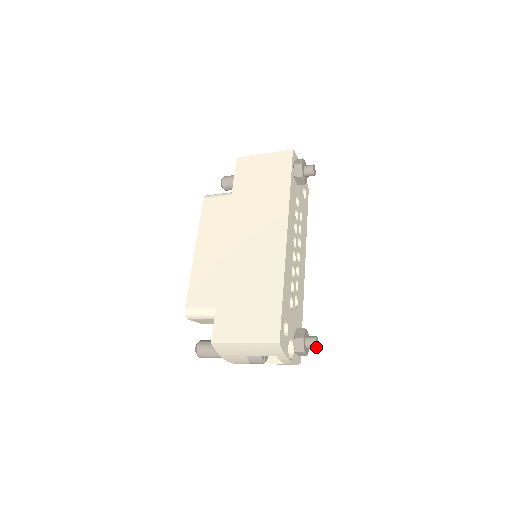
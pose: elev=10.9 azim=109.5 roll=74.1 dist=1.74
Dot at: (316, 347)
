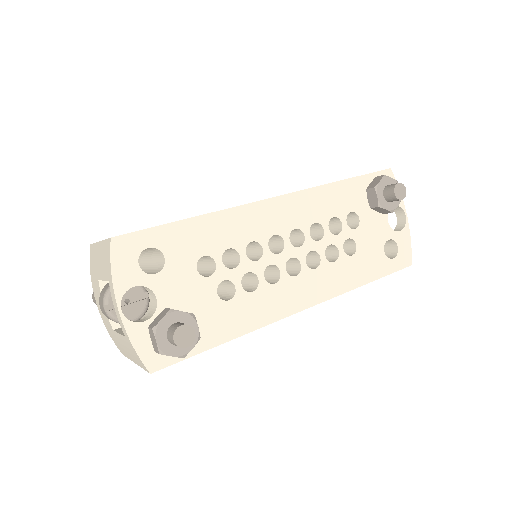
Dot at: (174, 336)
